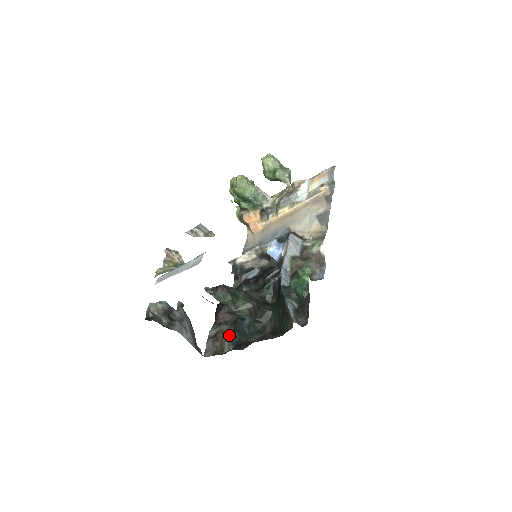
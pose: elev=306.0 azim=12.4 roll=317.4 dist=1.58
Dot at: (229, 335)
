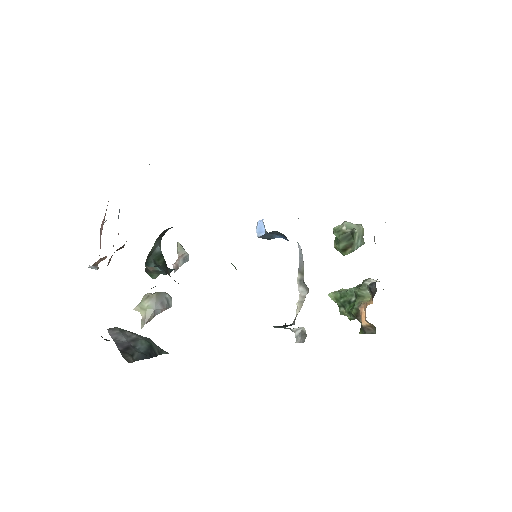
Dot at: occluded
